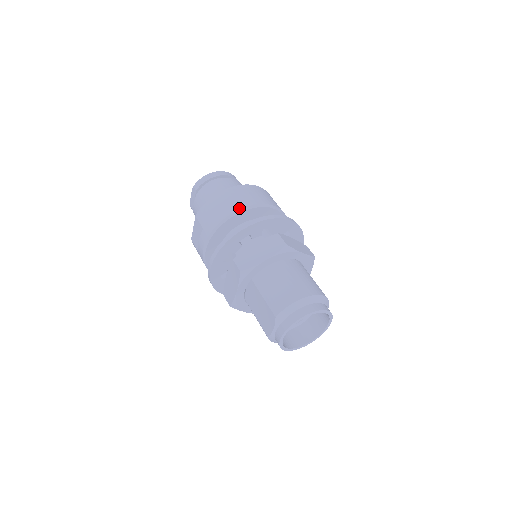
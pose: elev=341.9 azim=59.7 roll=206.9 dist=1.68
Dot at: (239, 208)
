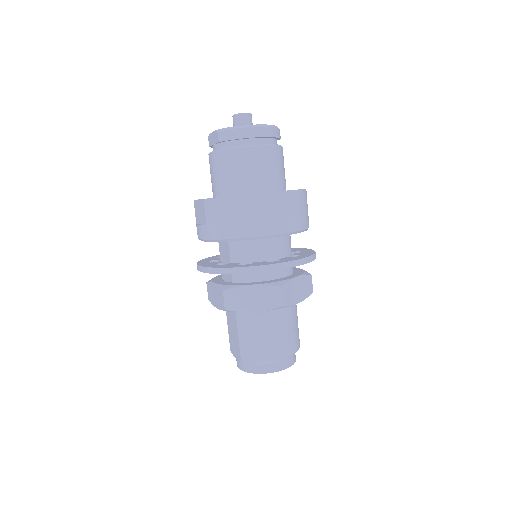
Dot at: (253, 235)
